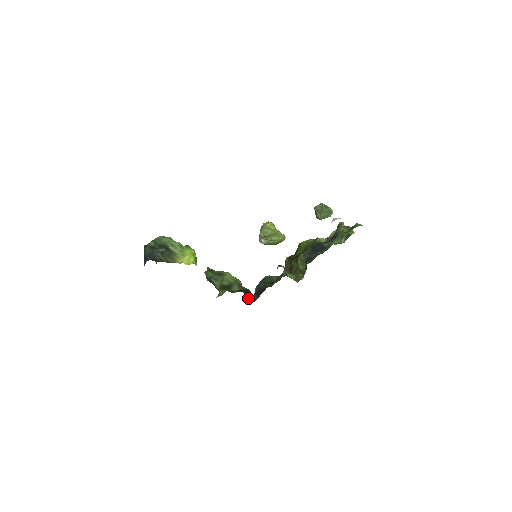
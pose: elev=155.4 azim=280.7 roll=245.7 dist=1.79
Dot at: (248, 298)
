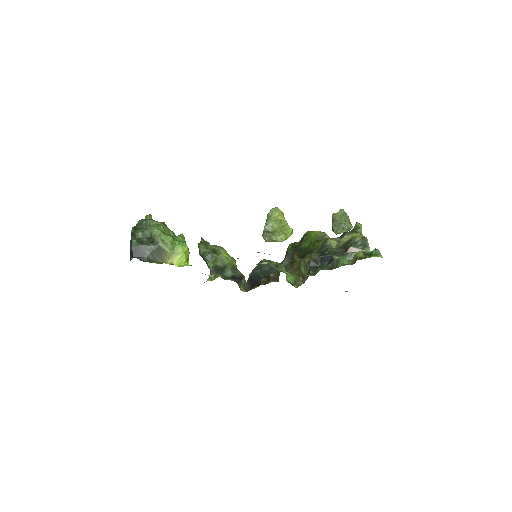
Dot at: (240, 288)
